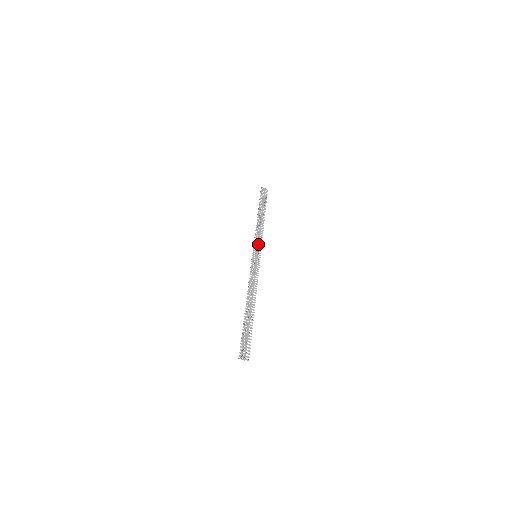
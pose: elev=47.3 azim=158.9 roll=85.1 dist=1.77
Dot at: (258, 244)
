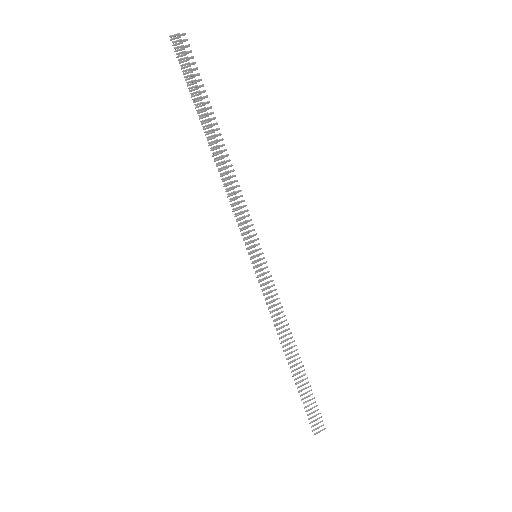
Dot at: (246, 227)
